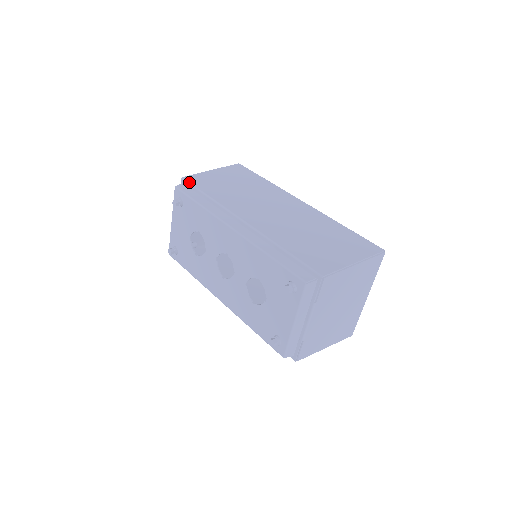
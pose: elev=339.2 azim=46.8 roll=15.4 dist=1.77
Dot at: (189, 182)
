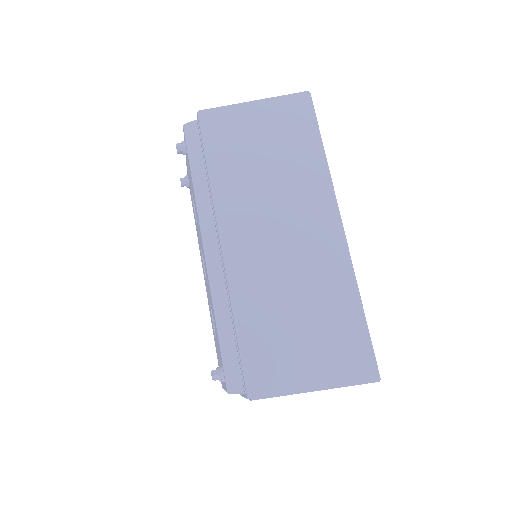
Dot at: (201, 127)
